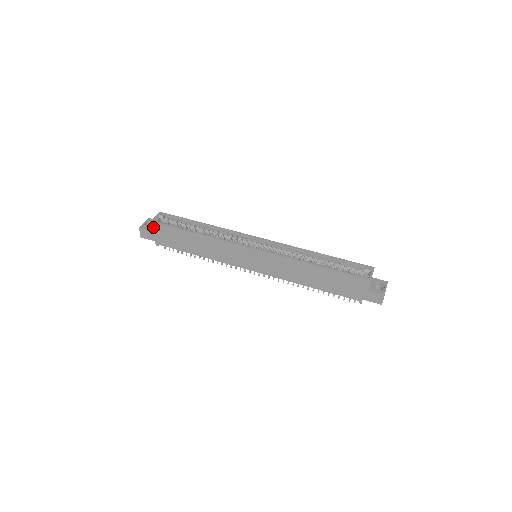
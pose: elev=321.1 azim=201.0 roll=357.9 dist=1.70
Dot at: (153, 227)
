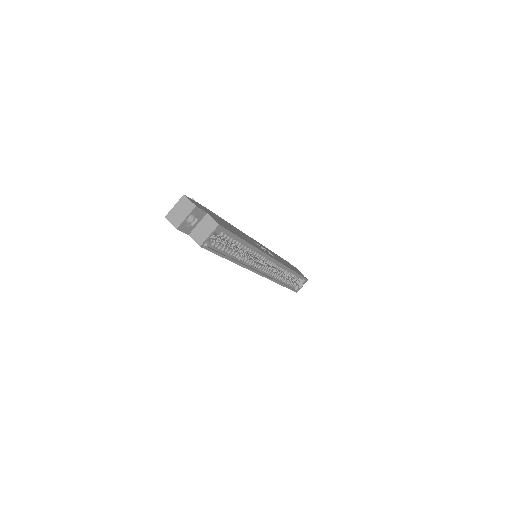
Dot at: (196, 241)
